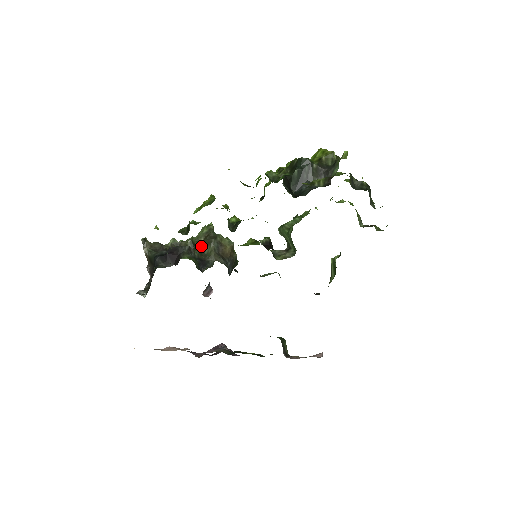
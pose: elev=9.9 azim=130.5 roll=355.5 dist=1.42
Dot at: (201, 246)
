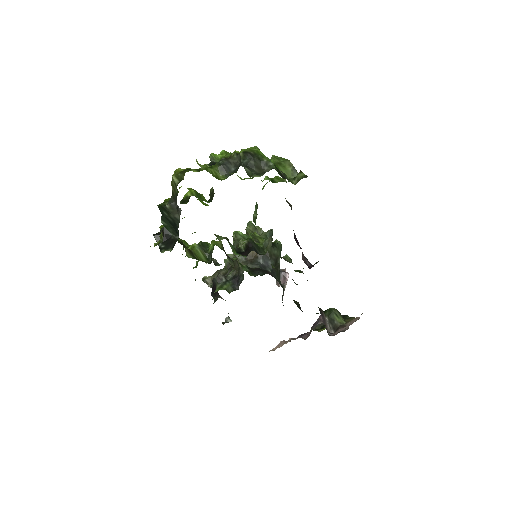
Dot at: (234, 261)
